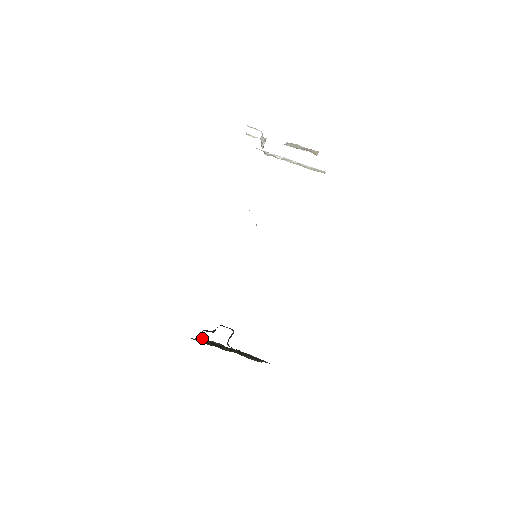
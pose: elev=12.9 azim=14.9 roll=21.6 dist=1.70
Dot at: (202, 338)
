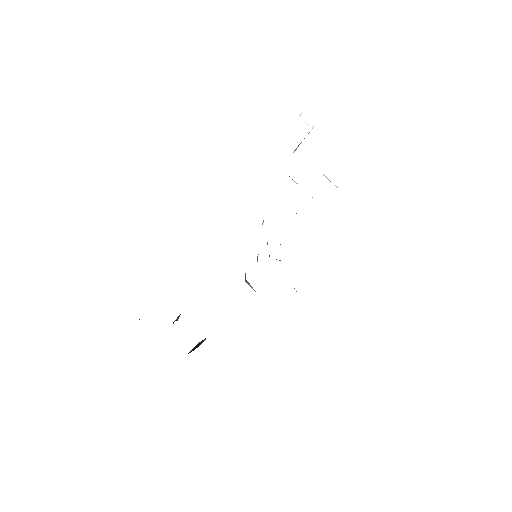
Dot at: occluded
